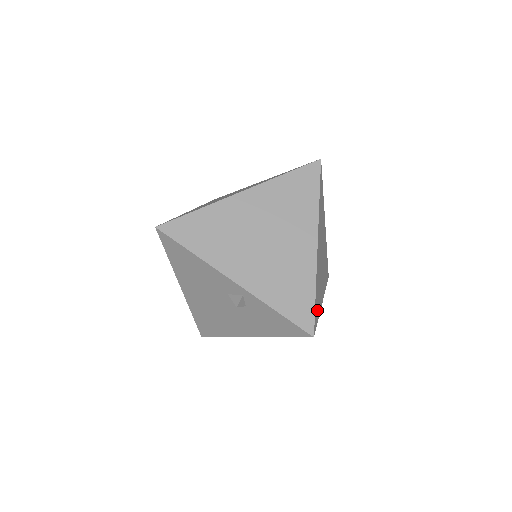
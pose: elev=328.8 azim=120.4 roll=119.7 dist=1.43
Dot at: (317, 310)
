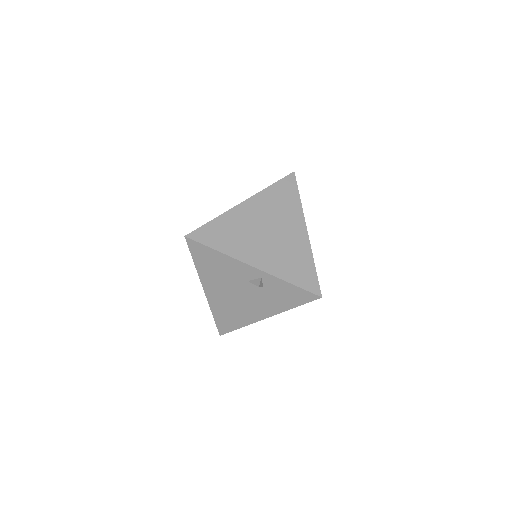
Dot at: occluded
